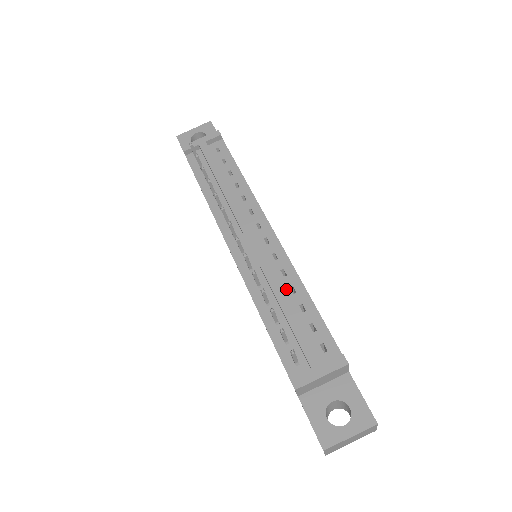
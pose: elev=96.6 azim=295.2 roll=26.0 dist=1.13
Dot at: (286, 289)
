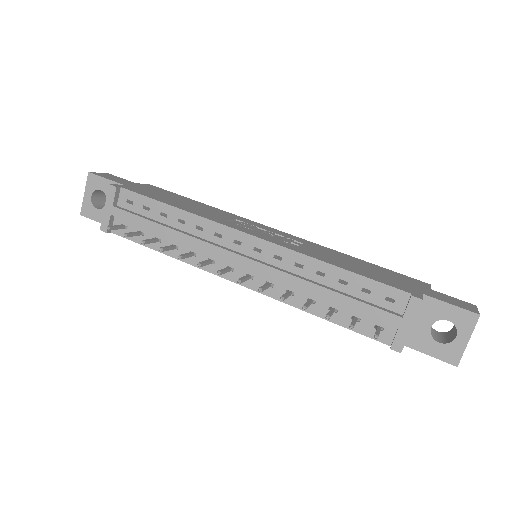
Dot at: (315, 278)
